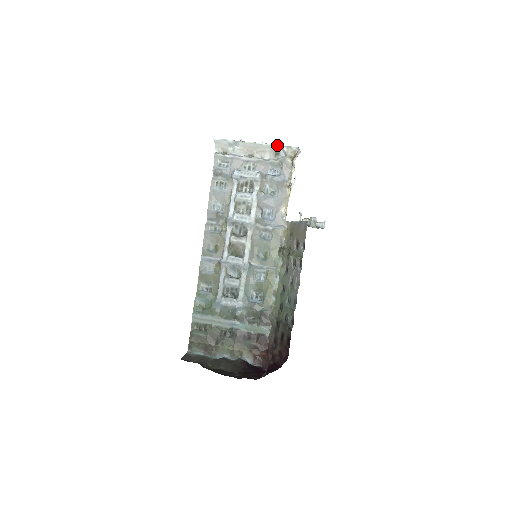
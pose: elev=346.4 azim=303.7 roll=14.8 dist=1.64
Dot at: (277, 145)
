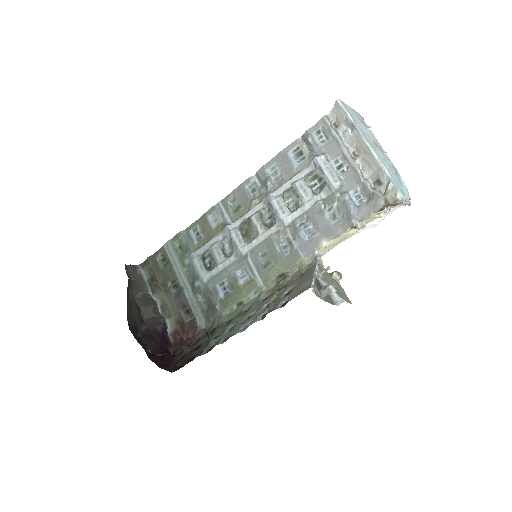
Dot at: (387, 173)
